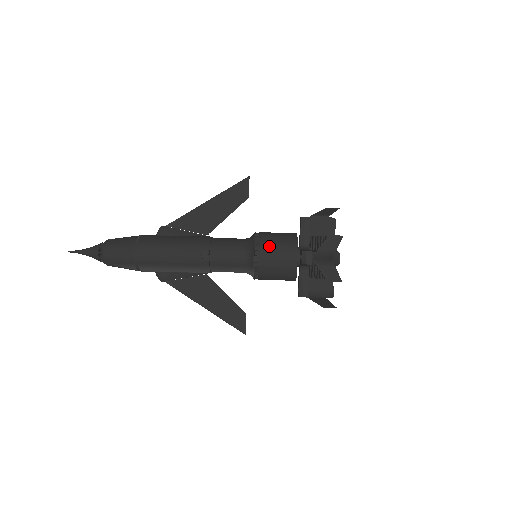
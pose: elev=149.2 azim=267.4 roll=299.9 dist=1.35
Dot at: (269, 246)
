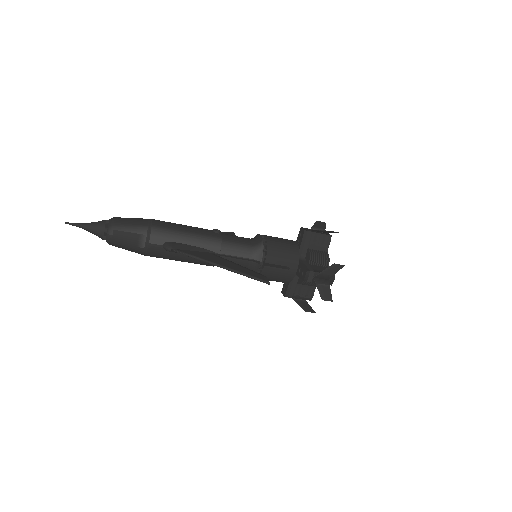
Dot at: occluded
